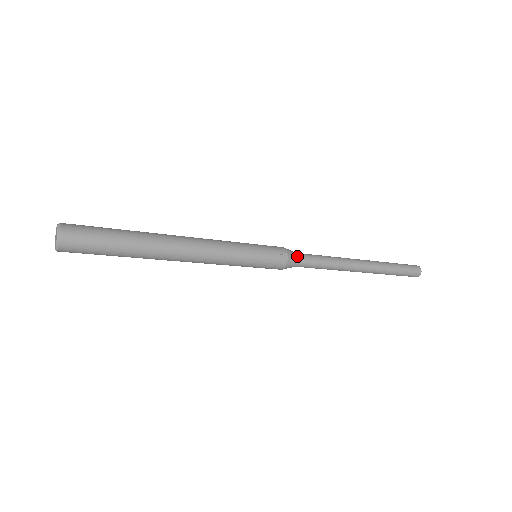
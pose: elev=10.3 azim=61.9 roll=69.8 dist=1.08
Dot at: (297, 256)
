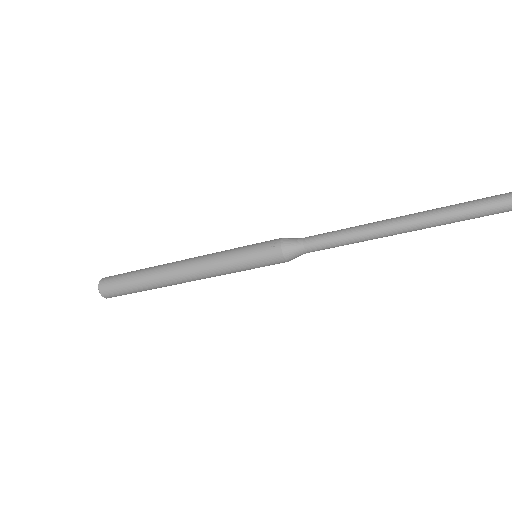
Dot at: (296, 242)
